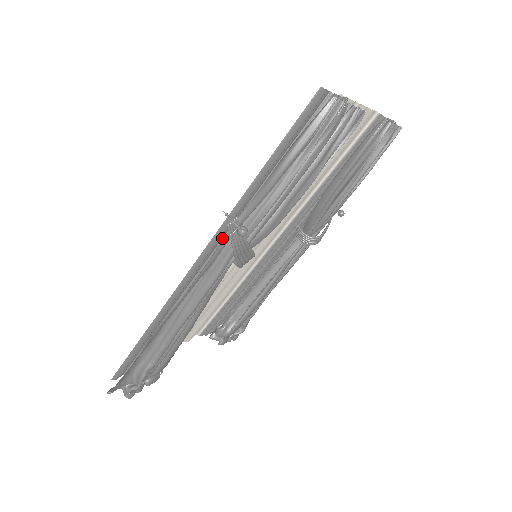
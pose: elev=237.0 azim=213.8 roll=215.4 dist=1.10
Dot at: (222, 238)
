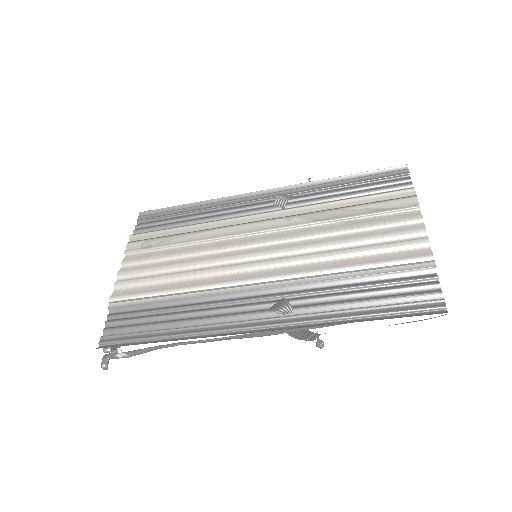
Dot at: (285, 317)
